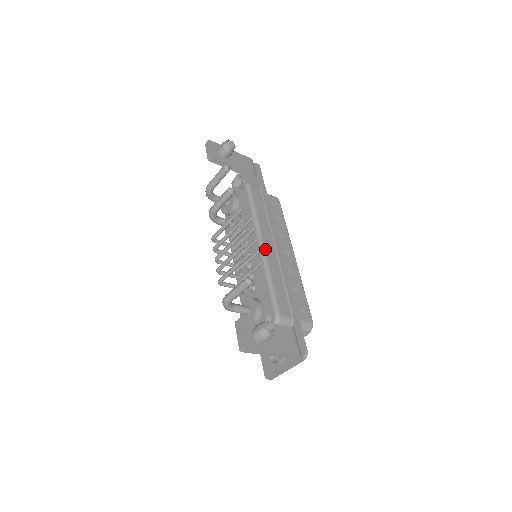
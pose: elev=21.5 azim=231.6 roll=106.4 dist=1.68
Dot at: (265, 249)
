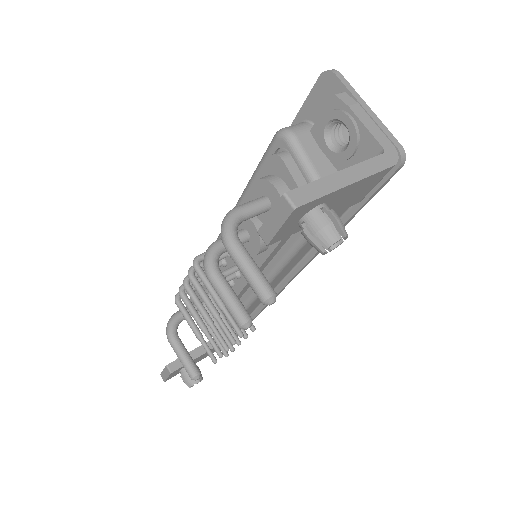
Dot at: occluded
